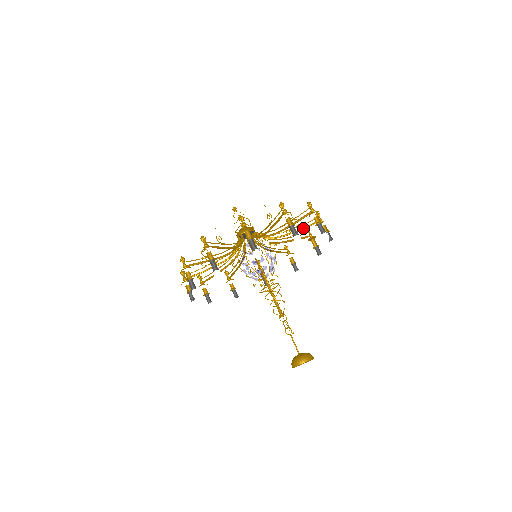
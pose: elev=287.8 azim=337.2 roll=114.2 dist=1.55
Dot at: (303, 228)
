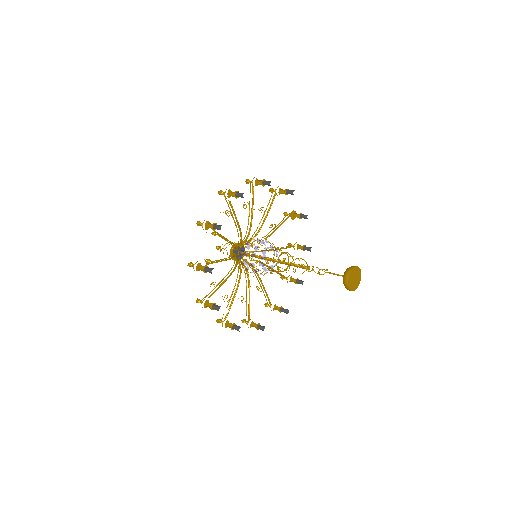
Dot at: (269, 207)
